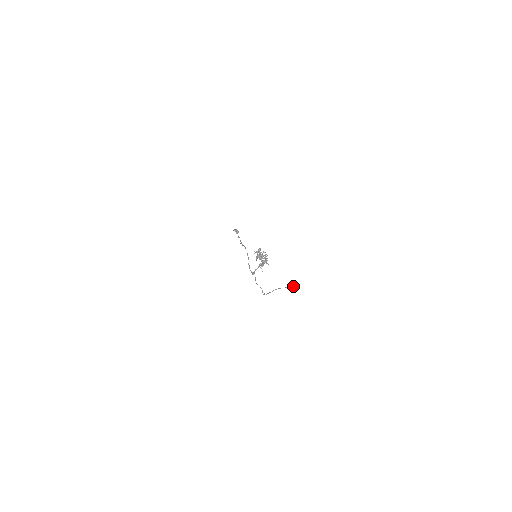
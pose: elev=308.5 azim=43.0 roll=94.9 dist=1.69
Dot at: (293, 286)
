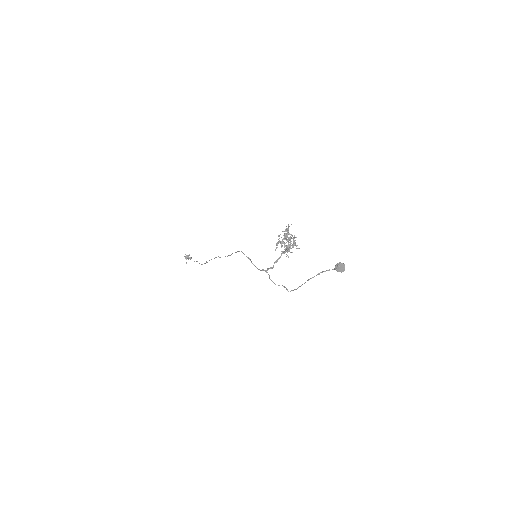
Dot at: (342, 263)
